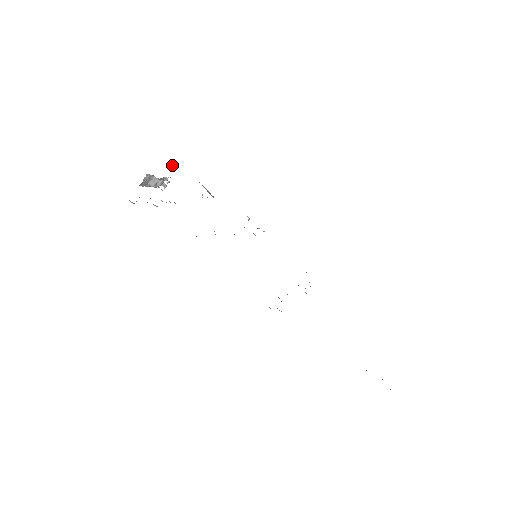
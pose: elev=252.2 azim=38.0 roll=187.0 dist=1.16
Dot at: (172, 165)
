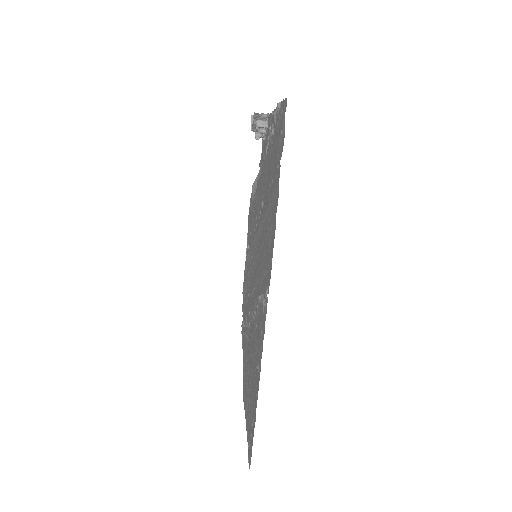
Dot at: occluded
